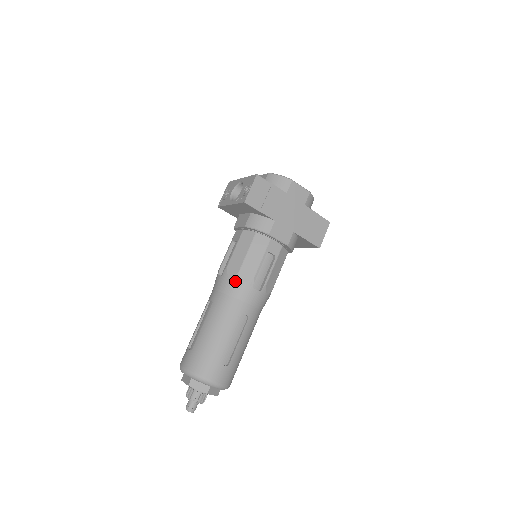
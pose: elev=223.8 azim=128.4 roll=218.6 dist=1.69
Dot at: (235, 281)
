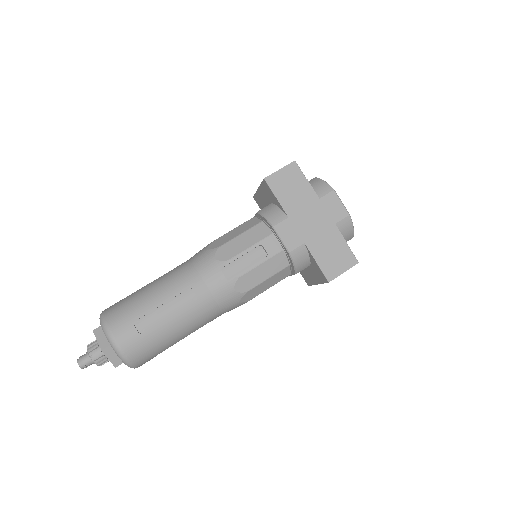
Dot at: (209, 254)
